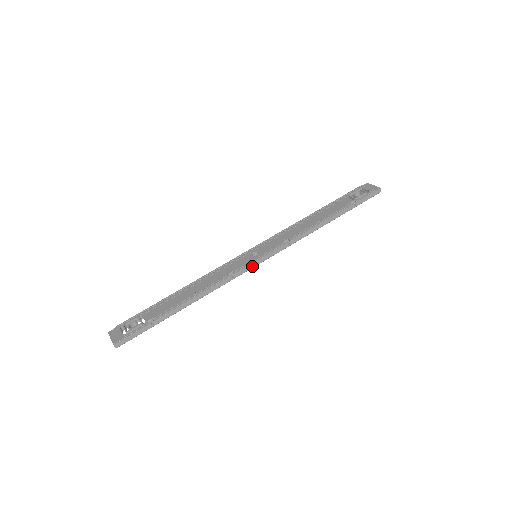
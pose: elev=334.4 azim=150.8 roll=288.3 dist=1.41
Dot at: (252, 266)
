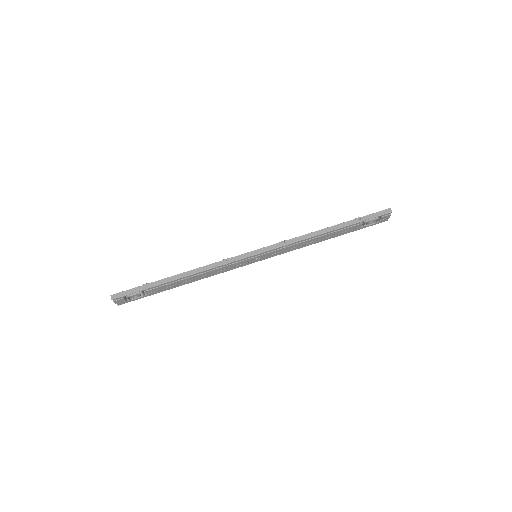
Dot at: (246, 256)
